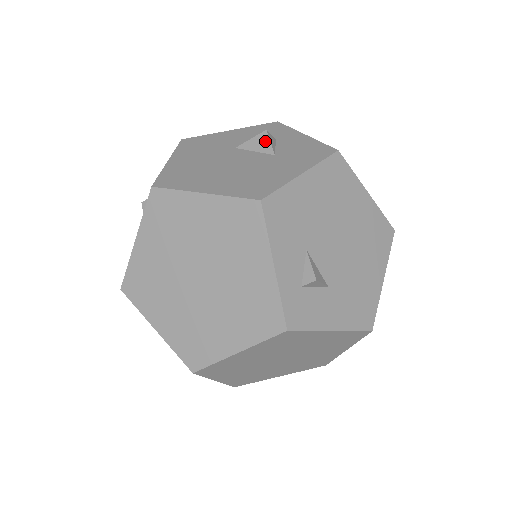
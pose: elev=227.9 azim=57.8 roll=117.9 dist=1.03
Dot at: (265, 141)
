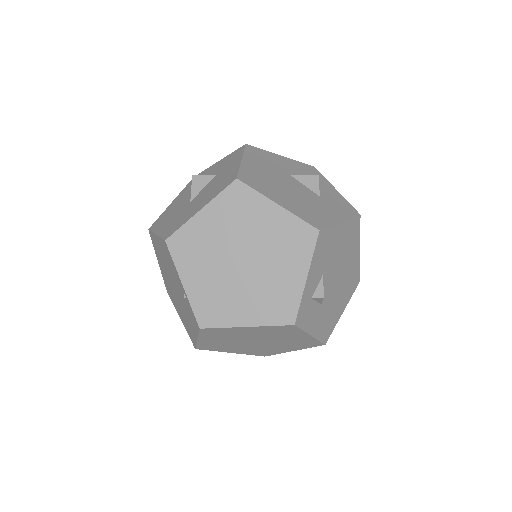
Dot at: (315, 182)
